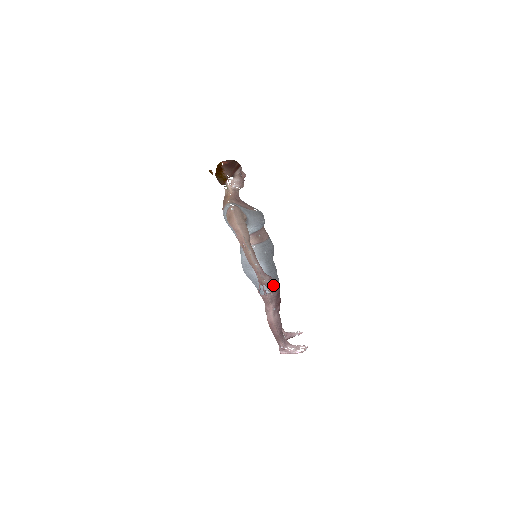
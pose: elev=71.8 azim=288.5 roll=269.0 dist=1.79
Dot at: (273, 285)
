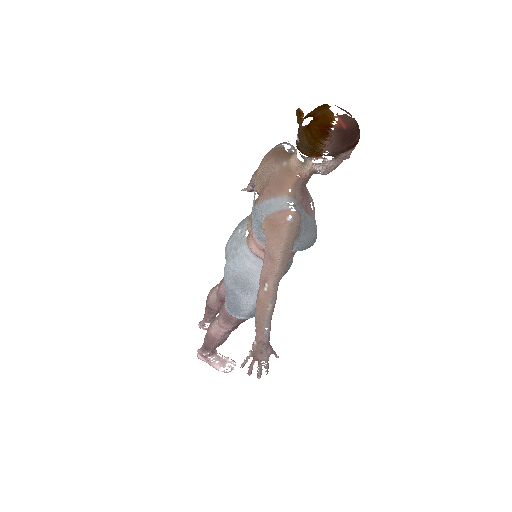
Dot at: (254, 314)
